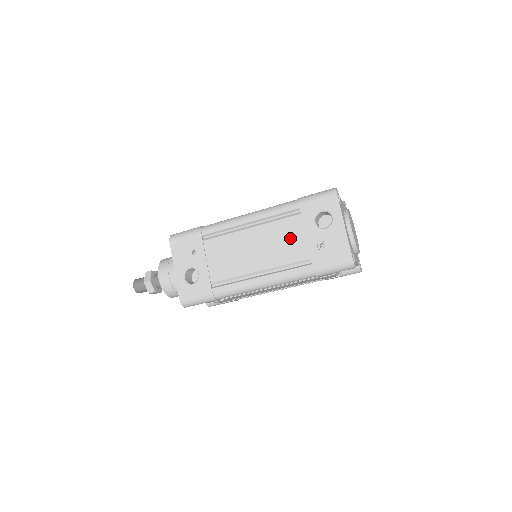
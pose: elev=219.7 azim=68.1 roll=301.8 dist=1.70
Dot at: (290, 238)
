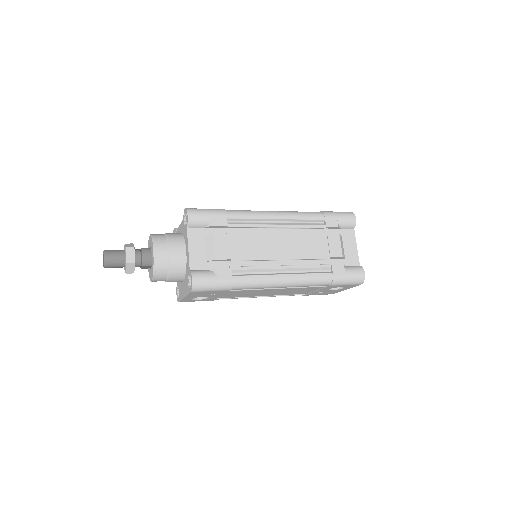
Dot at: occluded
